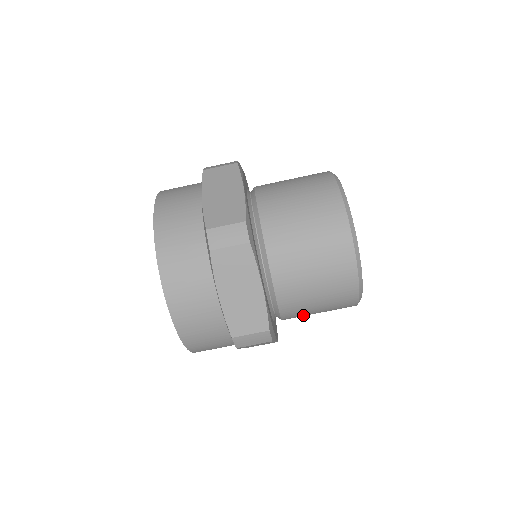
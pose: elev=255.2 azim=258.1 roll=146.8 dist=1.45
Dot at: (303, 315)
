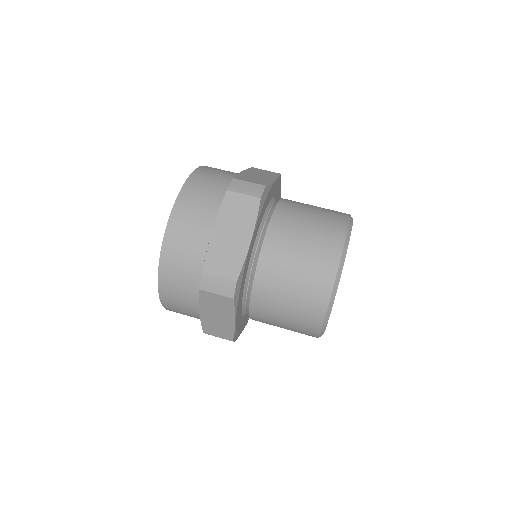
Dot at: (270, 312)
